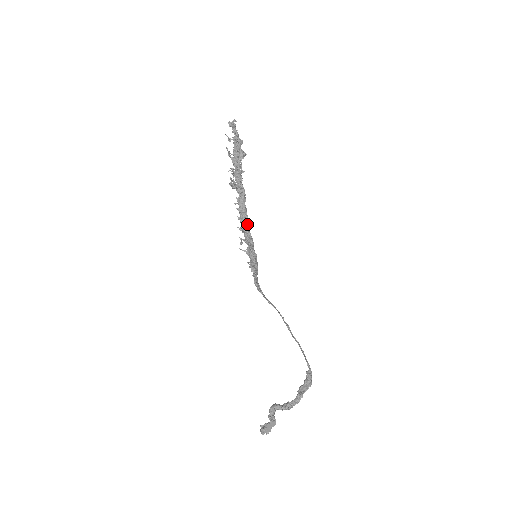
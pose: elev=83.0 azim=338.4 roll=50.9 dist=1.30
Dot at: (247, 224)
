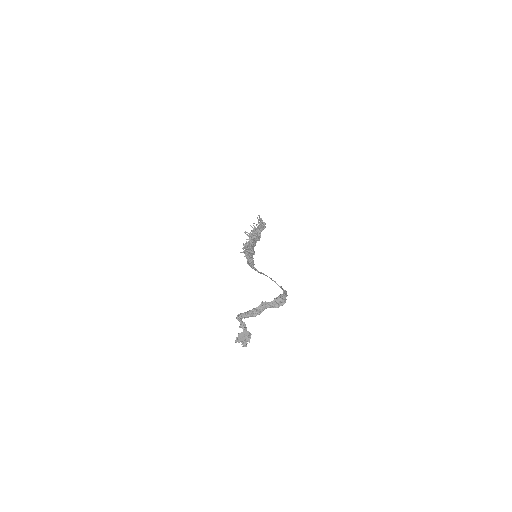
Dot at: (252, 244)
